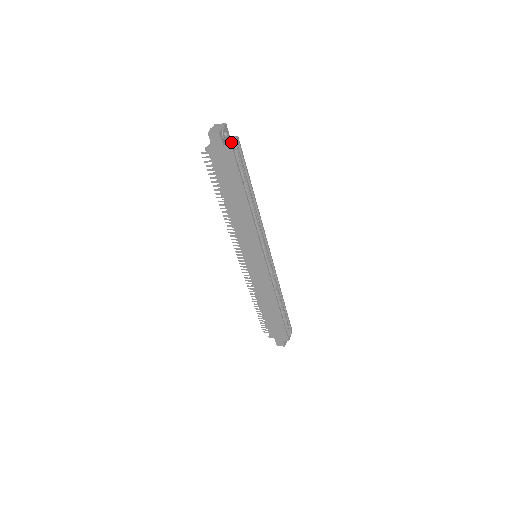
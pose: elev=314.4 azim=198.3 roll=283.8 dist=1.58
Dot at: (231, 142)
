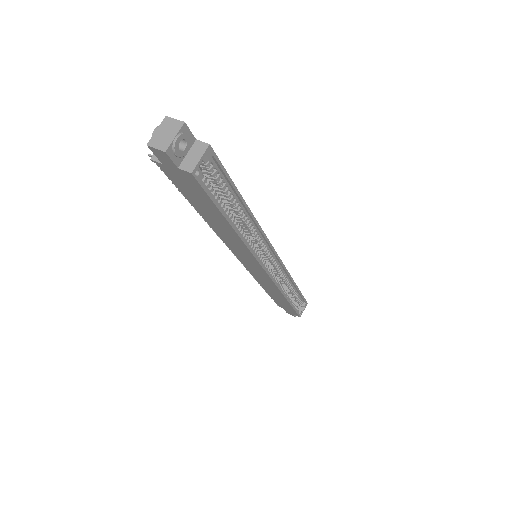
Dot at: (193, 161)
